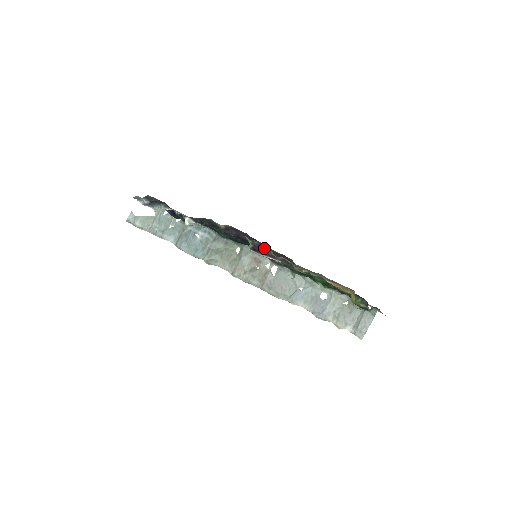
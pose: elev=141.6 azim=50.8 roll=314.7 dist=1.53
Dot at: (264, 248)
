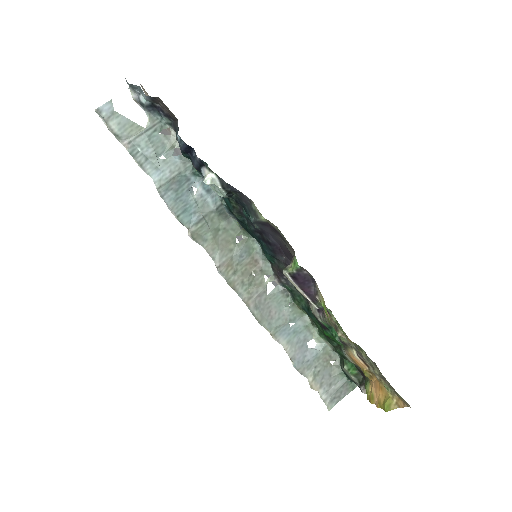
Dot at: (310, 284)
